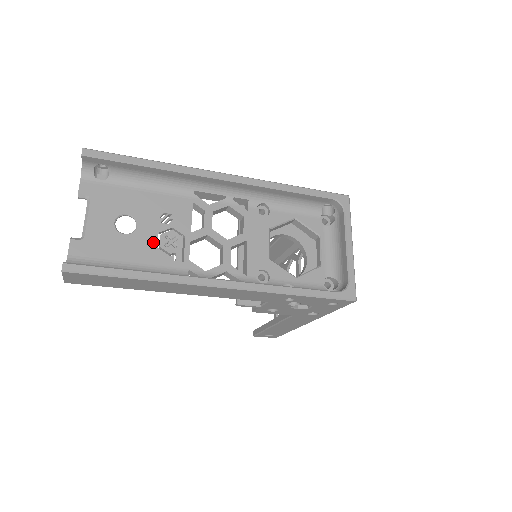
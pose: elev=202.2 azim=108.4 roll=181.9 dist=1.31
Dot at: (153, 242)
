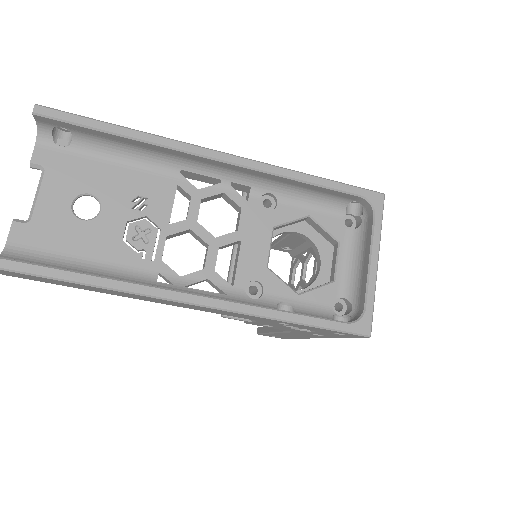
Dot at: (118, 233)
